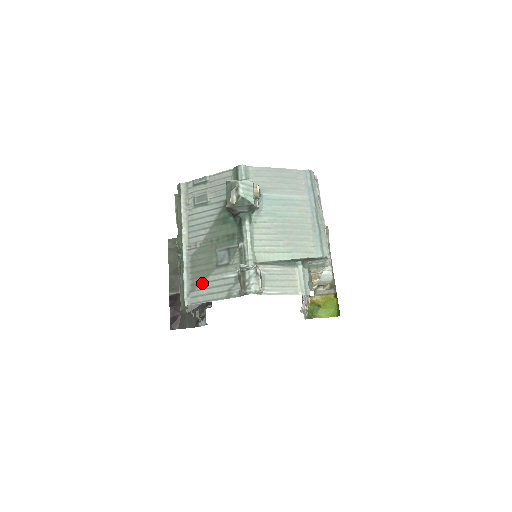
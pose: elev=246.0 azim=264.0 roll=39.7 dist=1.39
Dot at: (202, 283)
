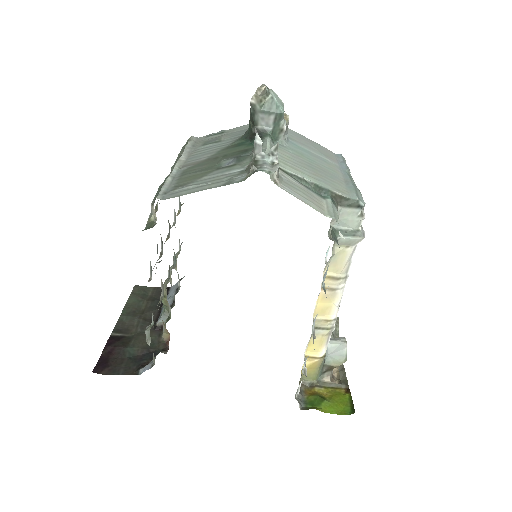
Dot at: (191, 183)
